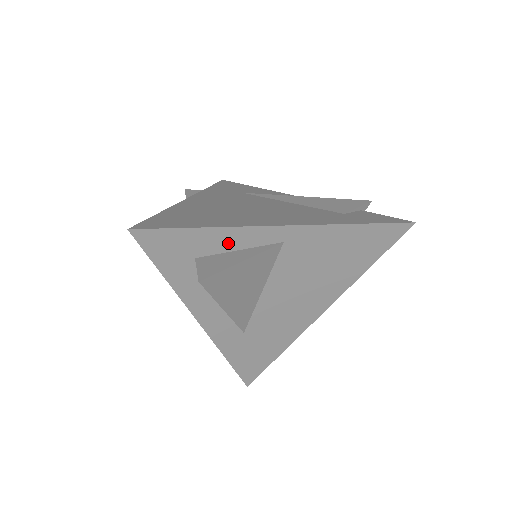
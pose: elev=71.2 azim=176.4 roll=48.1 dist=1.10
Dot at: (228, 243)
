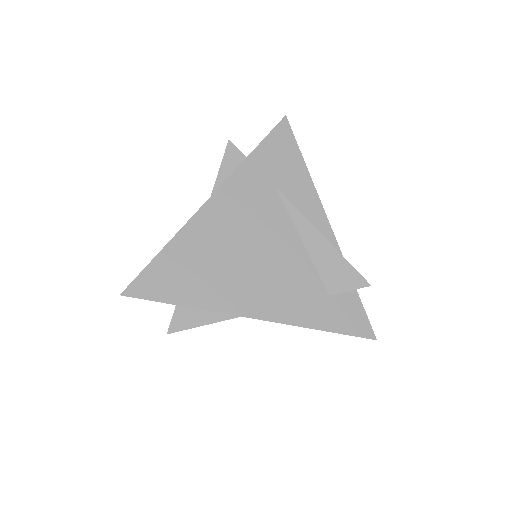
Dot at: occluded
